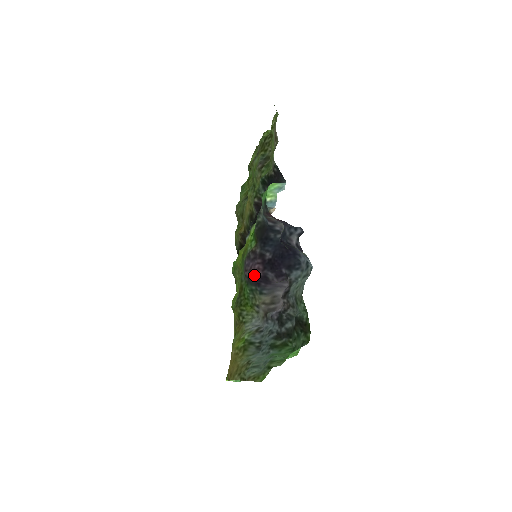
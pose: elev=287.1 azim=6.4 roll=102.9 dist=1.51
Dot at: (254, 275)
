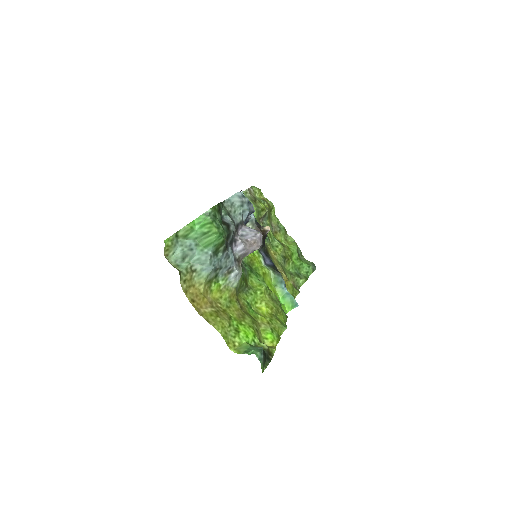
Dot at: occluded
